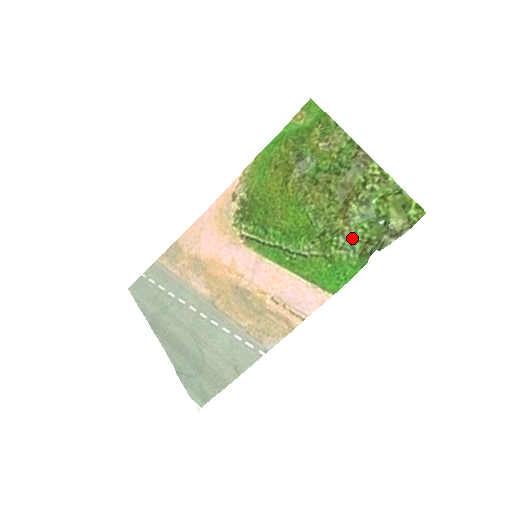
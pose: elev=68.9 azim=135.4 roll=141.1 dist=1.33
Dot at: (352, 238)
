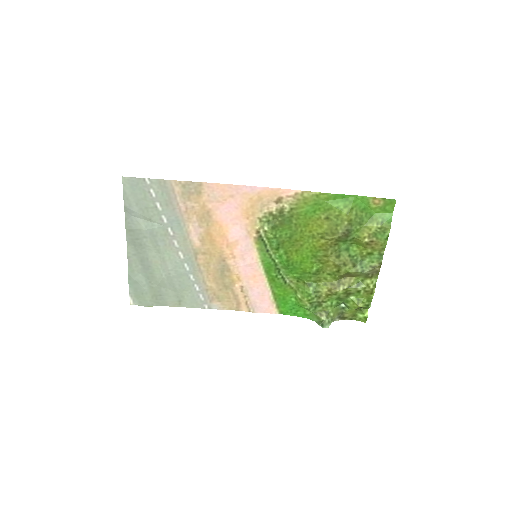
Dot at: (321, 303)
